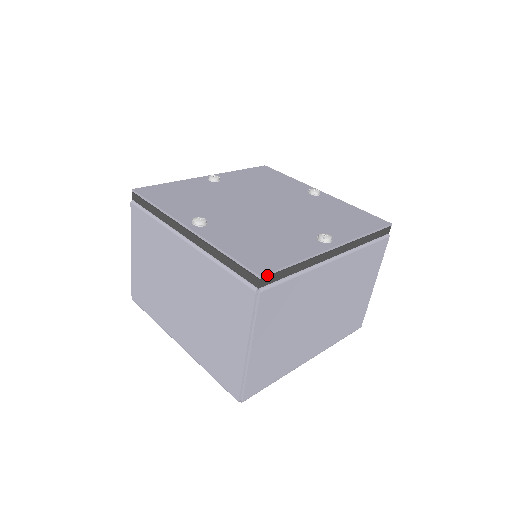
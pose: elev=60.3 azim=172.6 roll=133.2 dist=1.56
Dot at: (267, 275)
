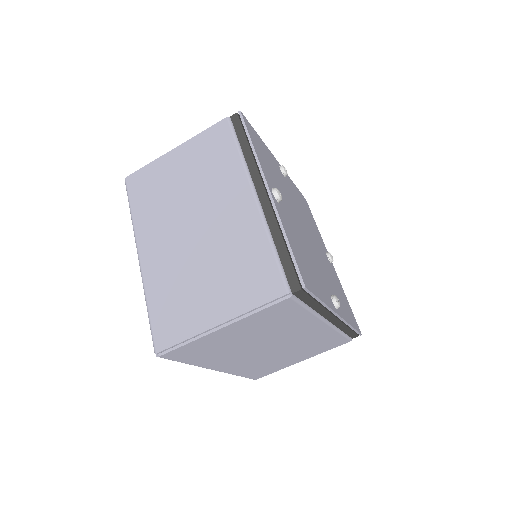
Dot at: (307, 291)
